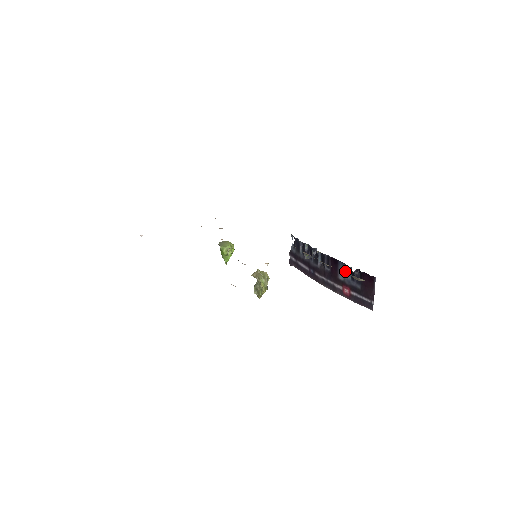
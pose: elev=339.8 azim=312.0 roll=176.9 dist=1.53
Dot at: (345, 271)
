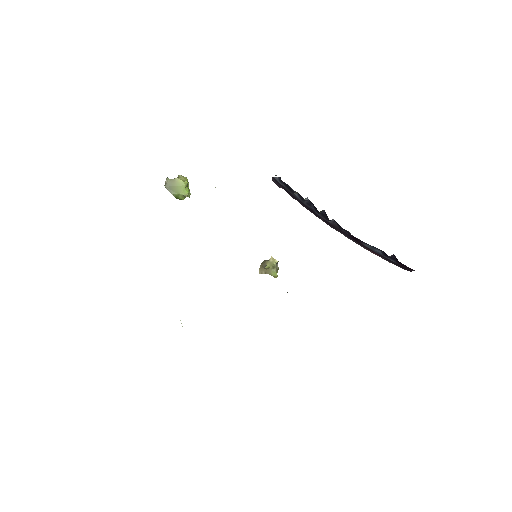
Dot at: (374, 247)
